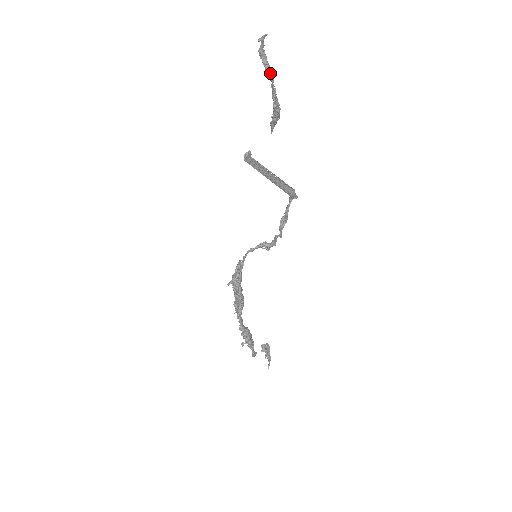
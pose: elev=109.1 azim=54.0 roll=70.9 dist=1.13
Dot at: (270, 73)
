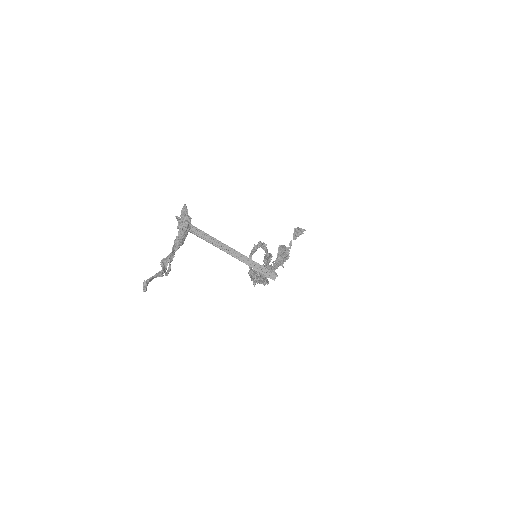
Dot at: (168, 261)
